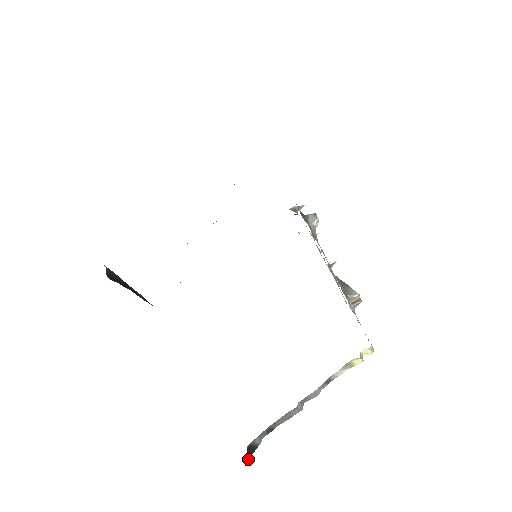
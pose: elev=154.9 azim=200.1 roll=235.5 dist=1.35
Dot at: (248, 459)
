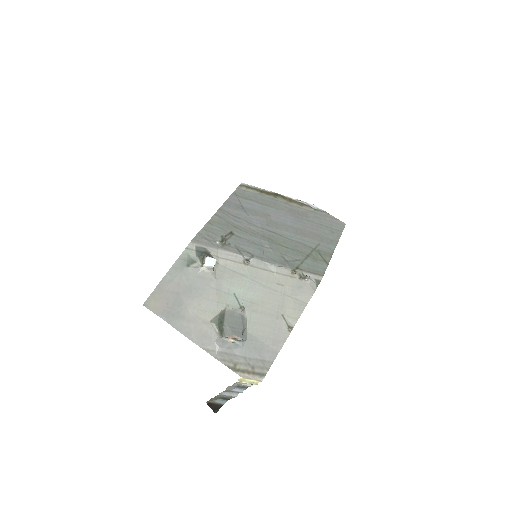
Dot at: (218, 409)
